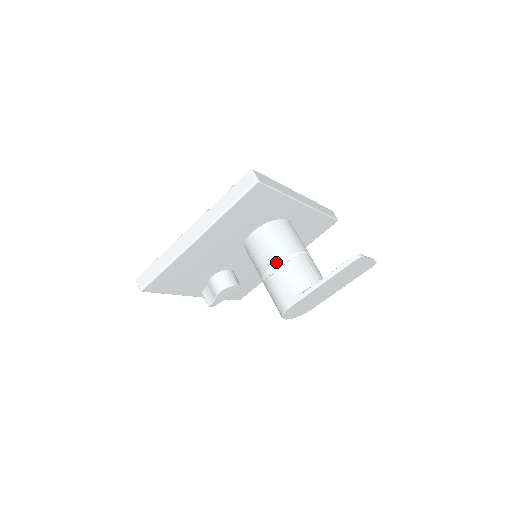
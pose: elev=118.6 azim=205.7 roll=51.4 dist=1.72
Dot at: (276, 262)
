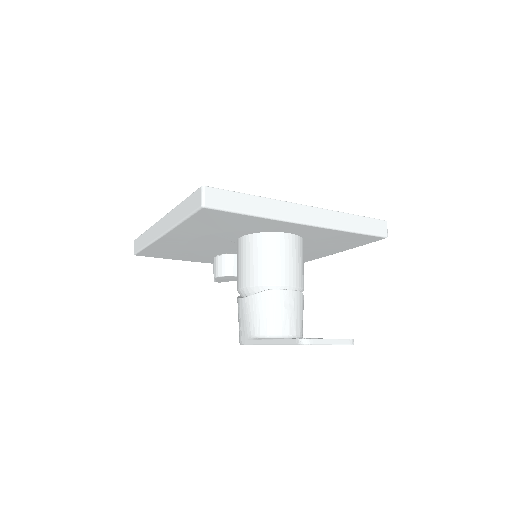
Dot at: (245, 287)
